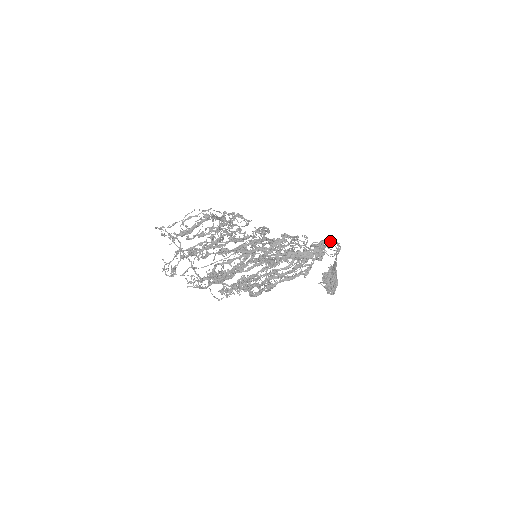
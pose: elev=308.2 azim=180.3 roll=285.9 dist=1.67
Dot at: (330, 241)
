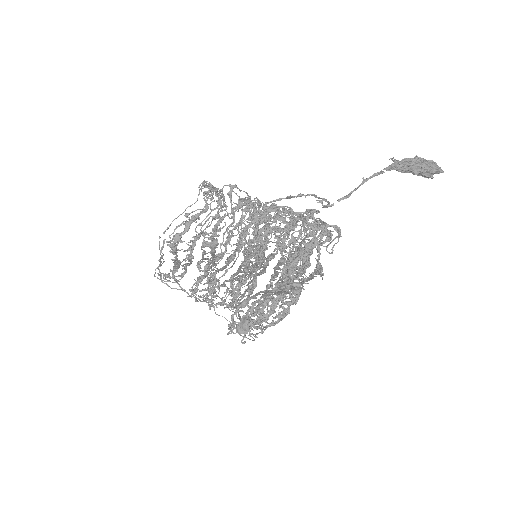
Dot at: (296, 260)
